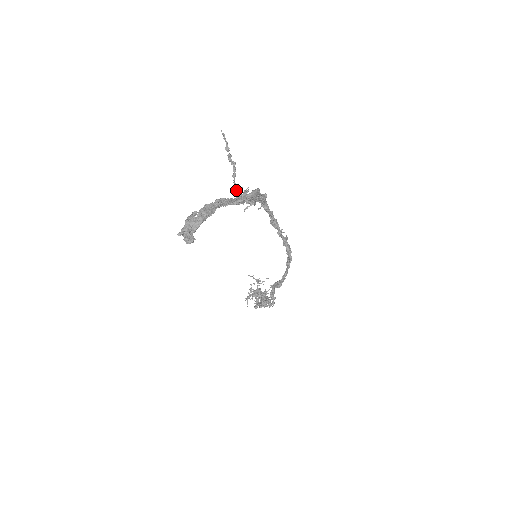
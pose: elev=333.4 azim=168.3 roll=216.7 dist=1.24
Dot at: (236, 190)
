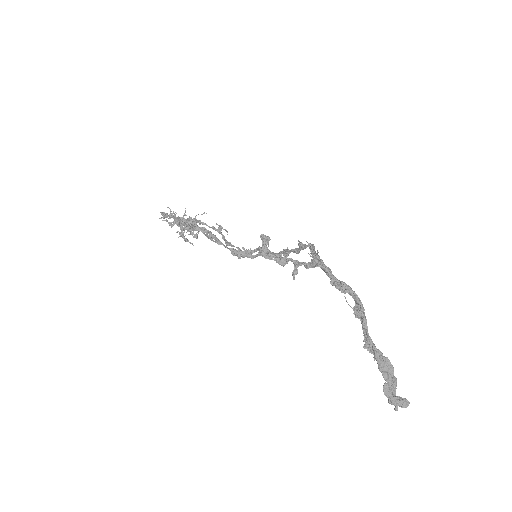
Dot at: (243, 257)
